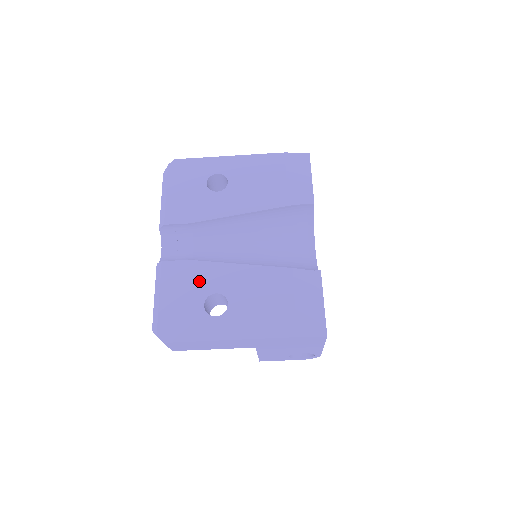
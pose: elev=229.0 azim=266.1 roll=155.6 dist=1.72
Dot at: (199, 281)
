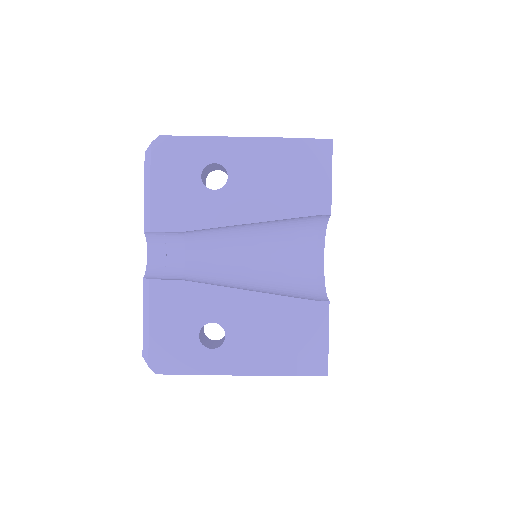
Dot at: (193, 307)
